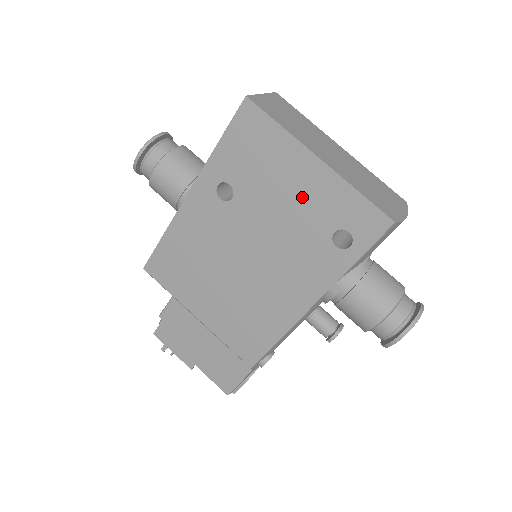
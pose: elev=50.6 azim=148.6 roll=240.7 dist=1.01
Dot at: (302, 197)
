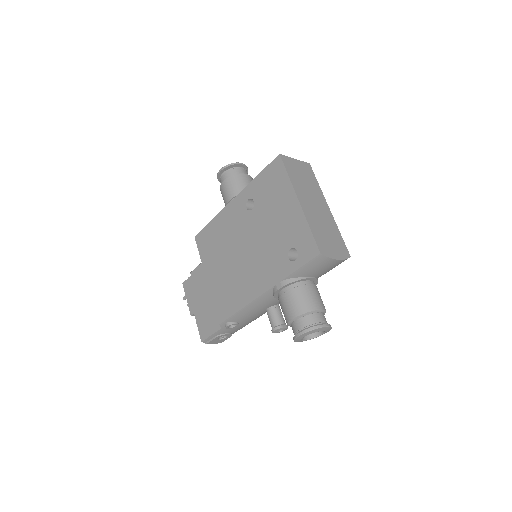
Dot at: (283, 221)
